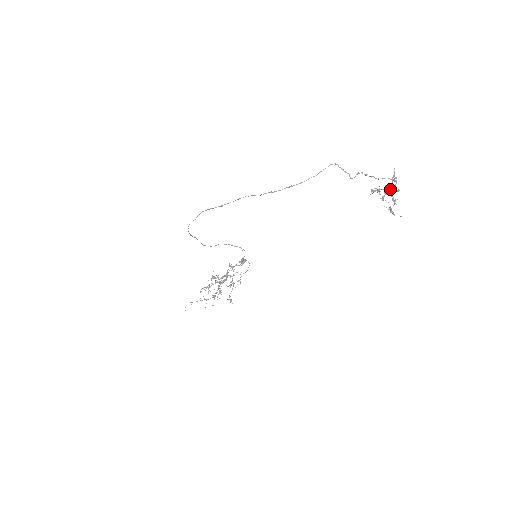
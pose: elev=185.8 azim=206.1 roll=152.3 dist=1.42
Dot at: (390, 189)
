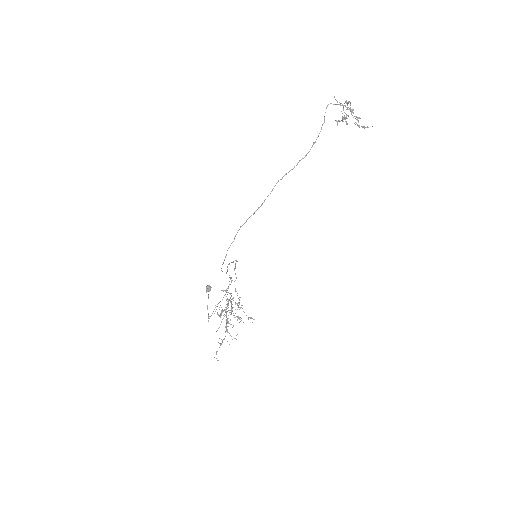
Dot at: (350, 111)
